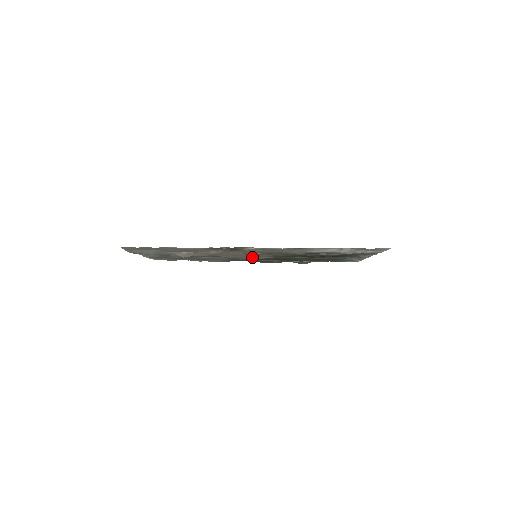
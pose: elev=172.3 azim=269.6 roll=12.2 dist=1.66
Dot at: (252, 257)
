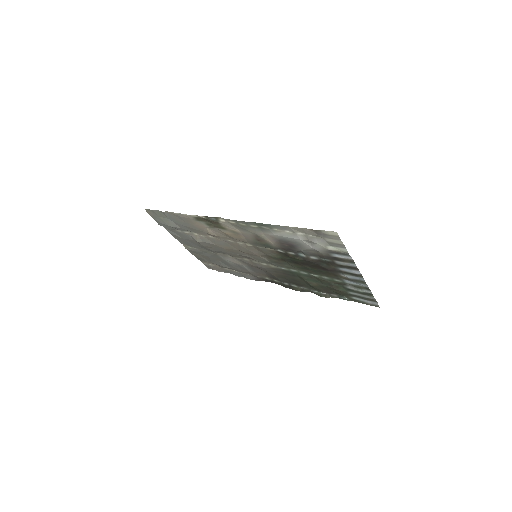
Dot at: (260, 263)
